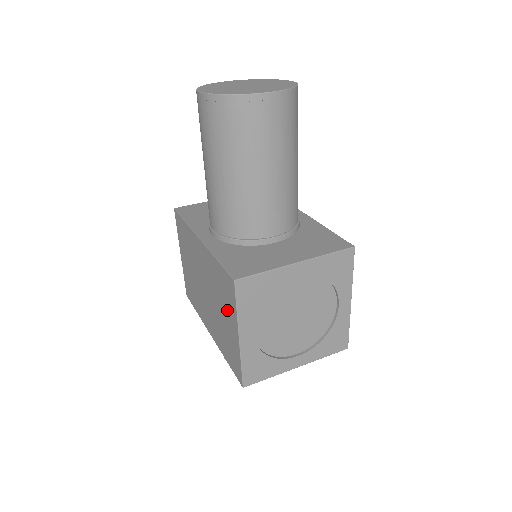
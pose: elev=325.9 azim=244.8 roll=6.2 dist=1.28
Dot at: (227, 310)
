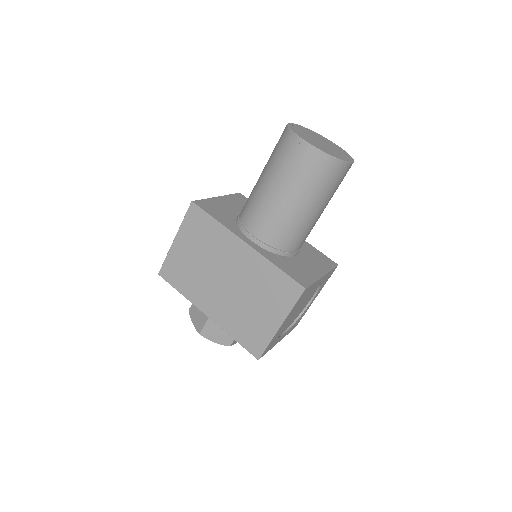
Dot at: (271, 305)
